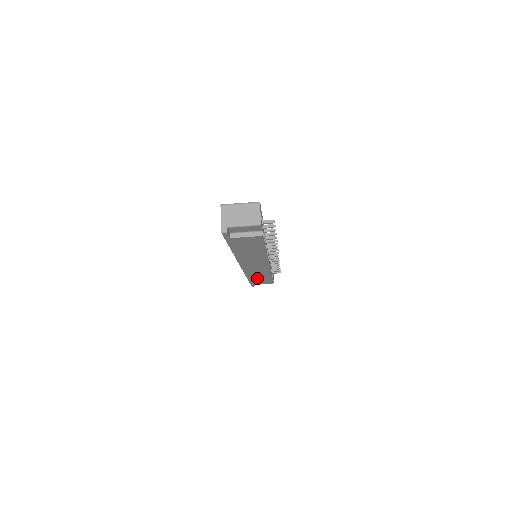
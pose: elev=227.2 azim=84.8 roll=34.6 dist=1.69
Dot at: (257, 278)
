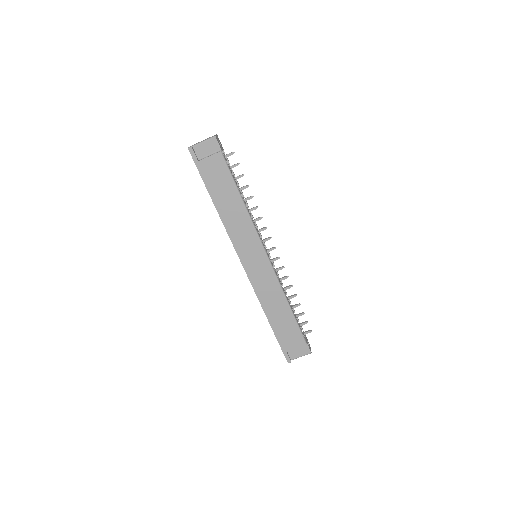
Dot at: (277, 316)
